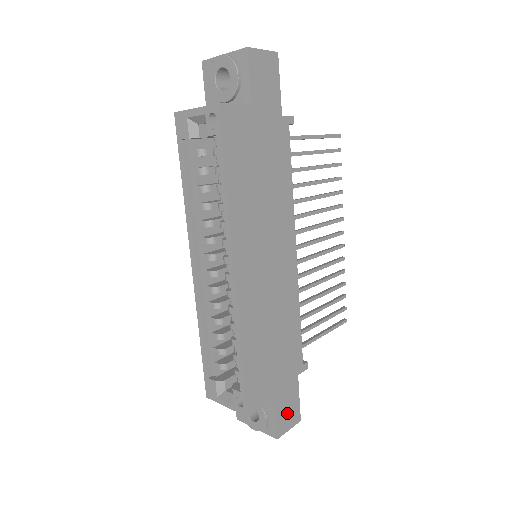
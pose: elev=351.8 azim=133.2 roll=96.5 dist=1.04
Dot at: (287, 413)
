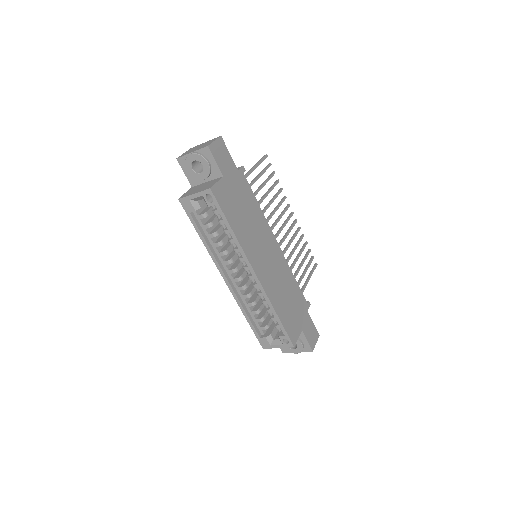
Dot at: (311, 335)
